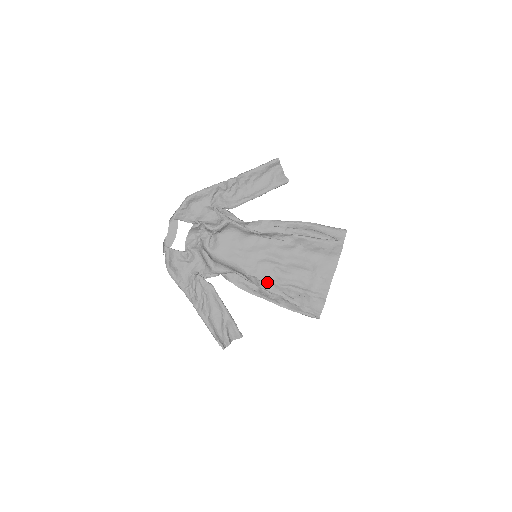
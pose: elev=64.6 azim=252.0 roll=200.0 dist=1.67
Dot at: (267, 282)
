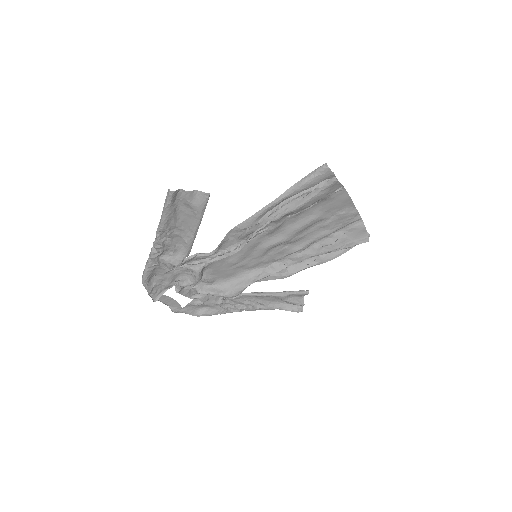
Dot at: (289, 258)
